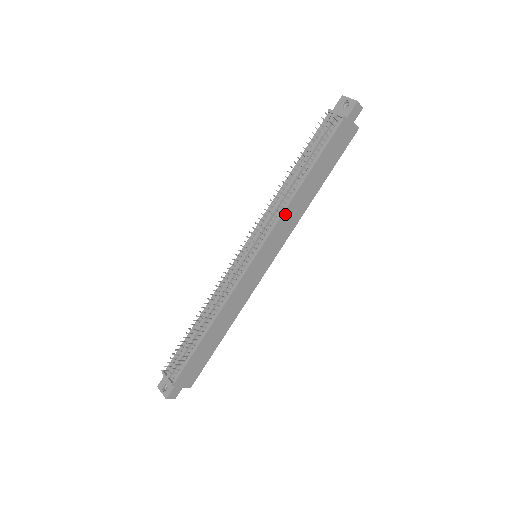
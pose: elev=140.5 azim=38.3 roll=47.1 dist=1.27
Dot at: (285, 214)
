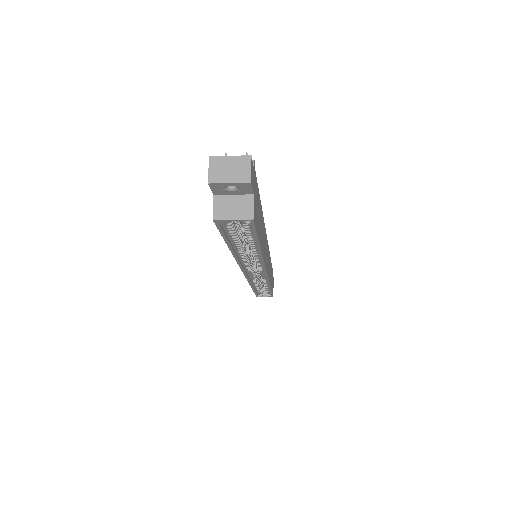
Dot at: occluded
